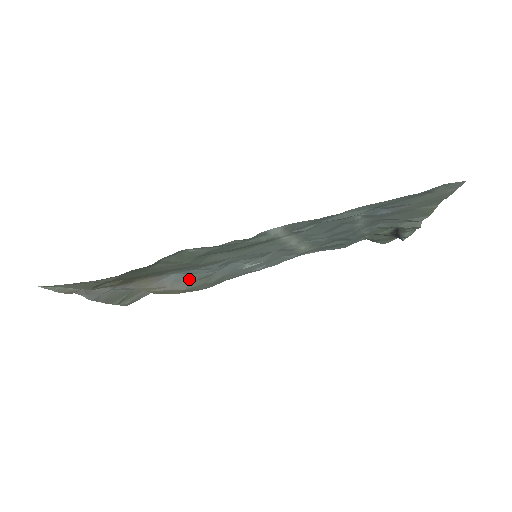
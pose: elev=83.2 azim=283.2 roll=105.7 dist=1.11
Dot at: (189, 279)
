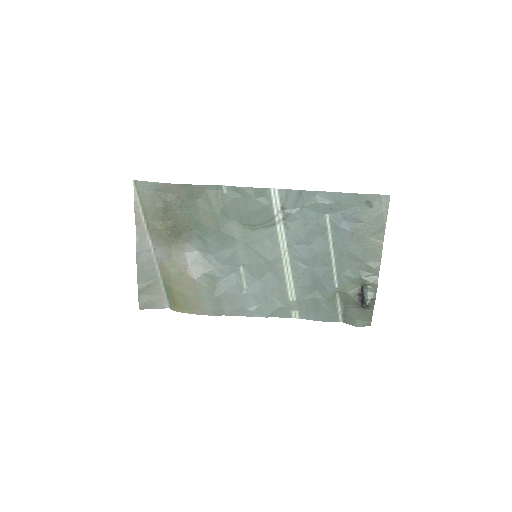
Dot at: (204, 268)
